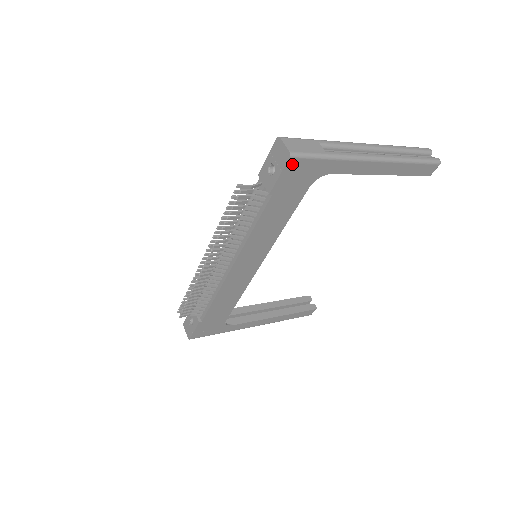
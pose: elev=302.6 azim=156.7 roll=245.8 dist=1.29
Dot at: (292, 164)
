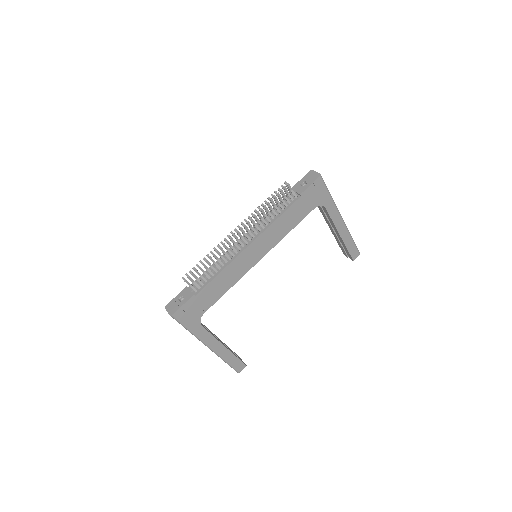
Dot at: (318, 182)
